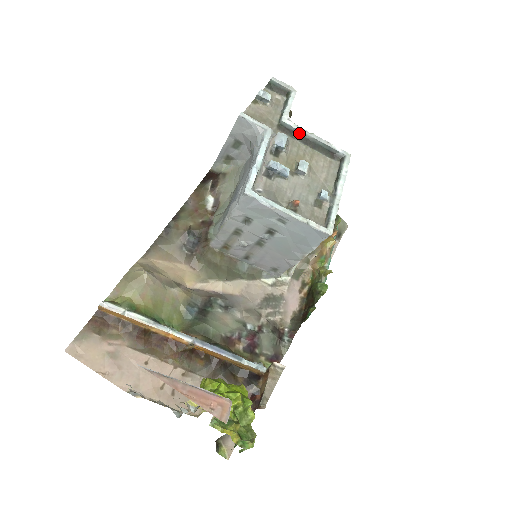
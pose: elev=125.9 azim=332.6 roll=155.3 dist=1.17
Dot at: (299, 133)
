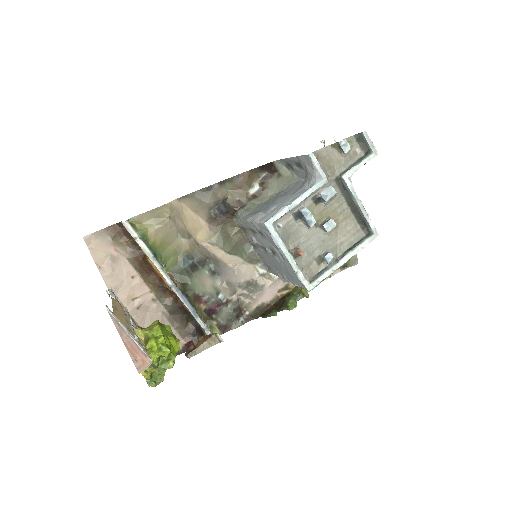
Dot at: (350, 194)
